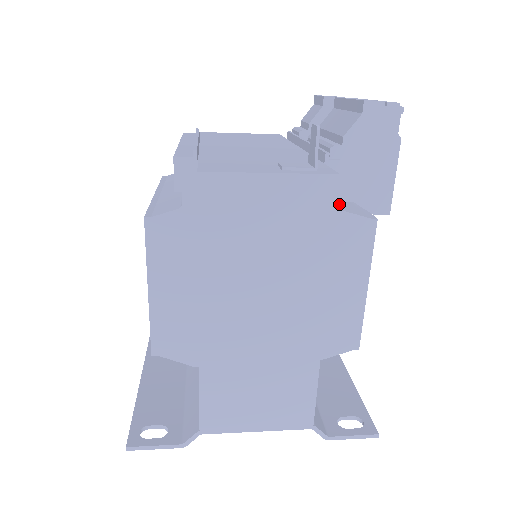
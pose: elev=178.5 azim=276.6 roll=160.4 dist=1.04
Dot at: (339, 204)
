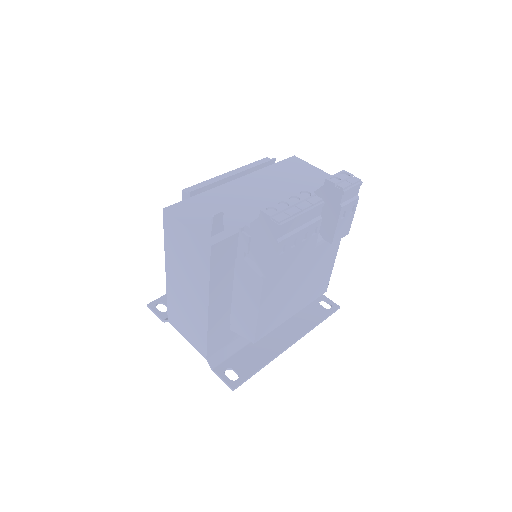
Dot at: occluded
